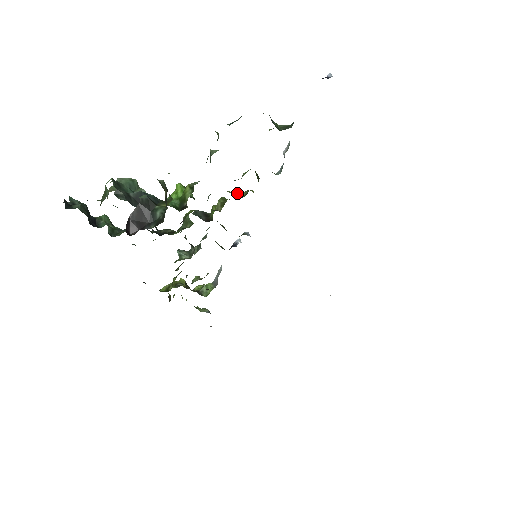
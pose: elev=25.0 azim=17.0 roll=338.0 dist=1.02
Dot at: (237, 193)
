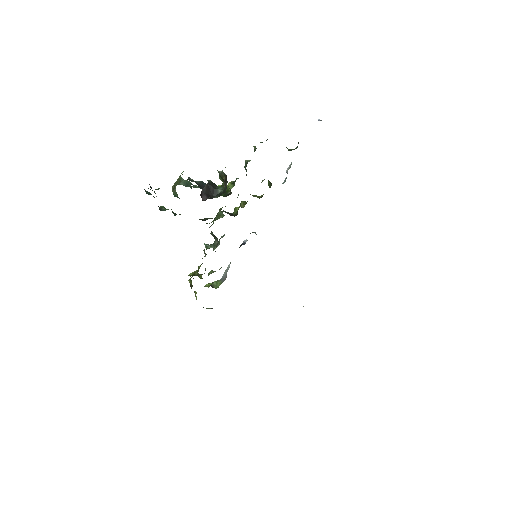
Dot at: (255, 196)
